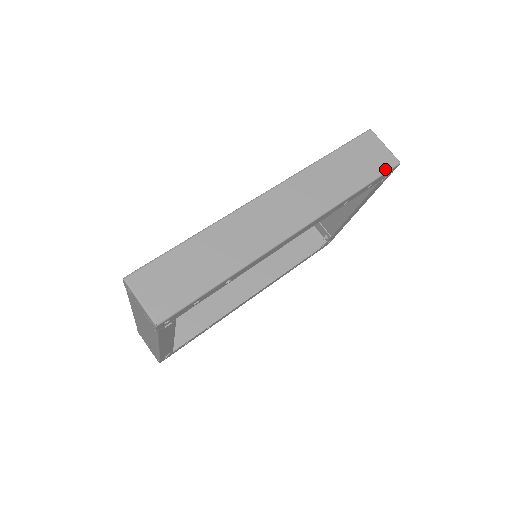
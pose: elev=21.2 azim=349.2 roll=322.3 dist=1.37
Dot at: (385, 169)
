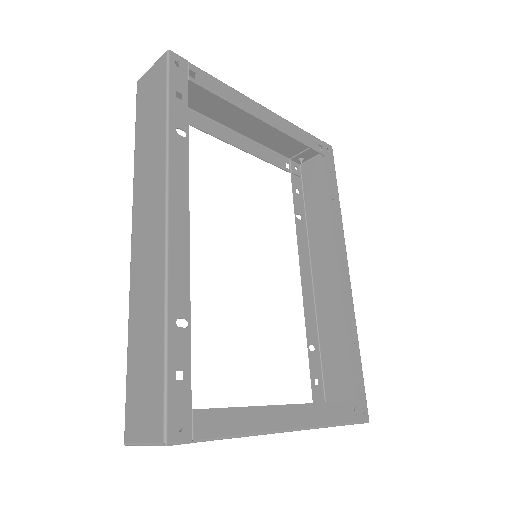
Dot at: (165, 73)
